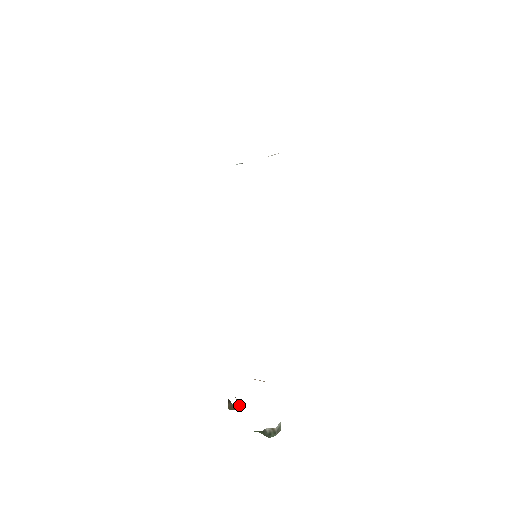
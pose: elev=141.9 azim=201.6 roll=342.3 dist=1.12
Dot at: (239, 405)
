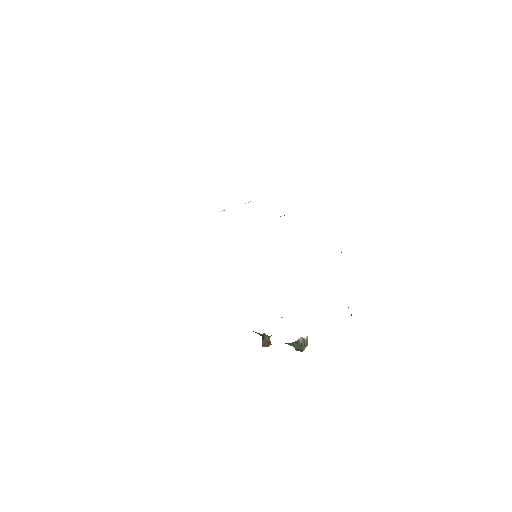
Dot at: (270, 342)
